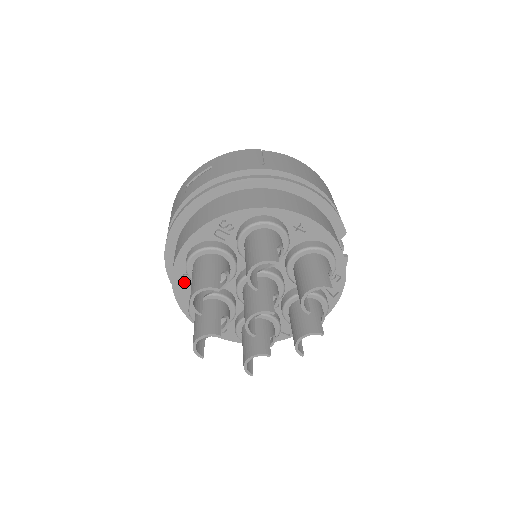
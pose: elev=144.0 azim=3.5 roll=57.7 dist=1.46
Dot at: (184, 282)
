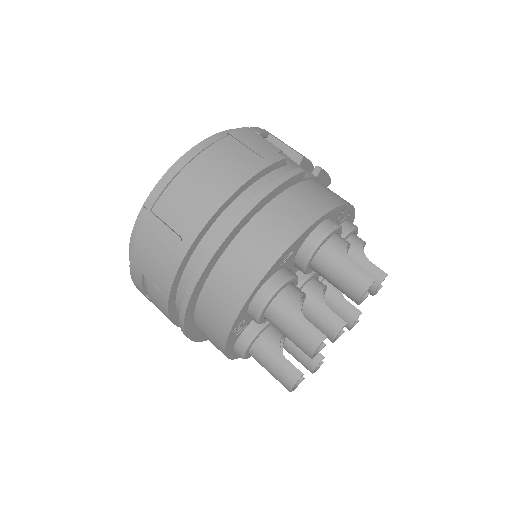
Dot at: occluded
